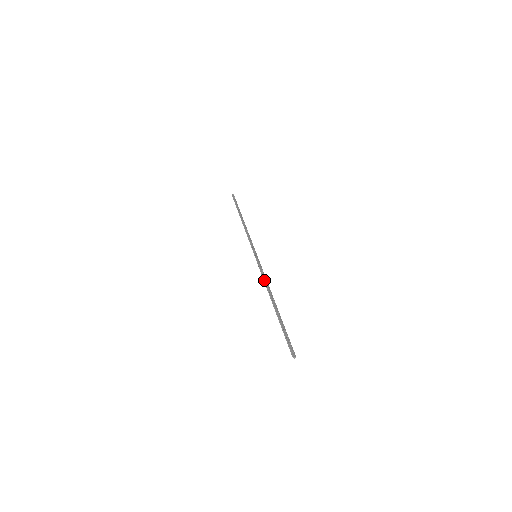
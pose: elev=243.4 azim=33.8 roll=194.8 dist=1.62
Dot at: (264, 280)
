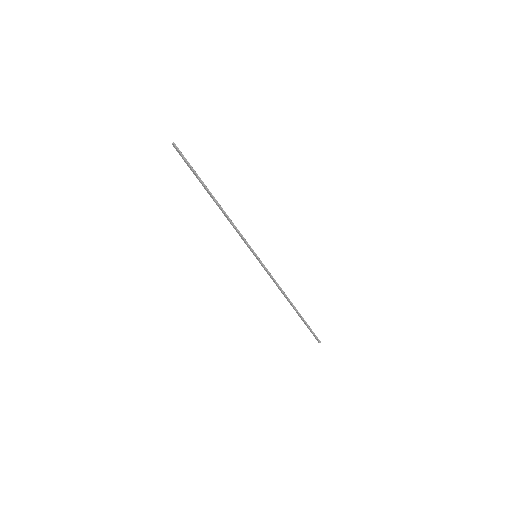
Dot at: (233, 226)
